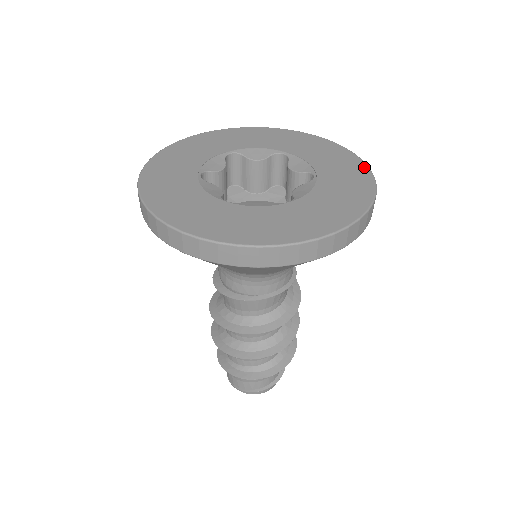
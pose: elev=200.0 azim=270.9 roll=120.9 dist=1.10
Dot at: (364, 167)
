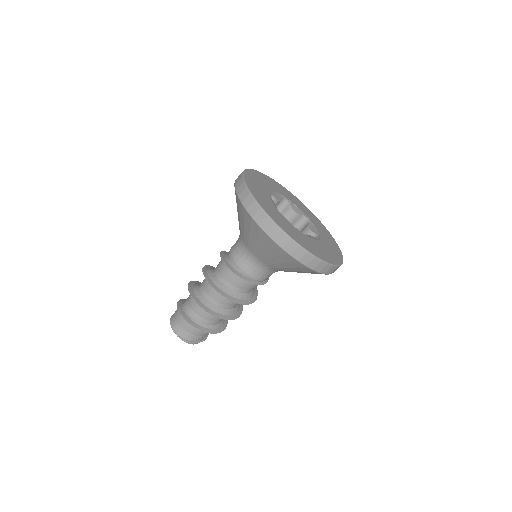
Dot at: (314, 215)
